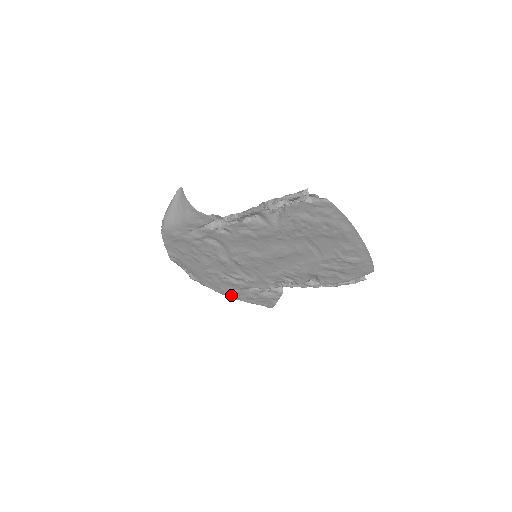
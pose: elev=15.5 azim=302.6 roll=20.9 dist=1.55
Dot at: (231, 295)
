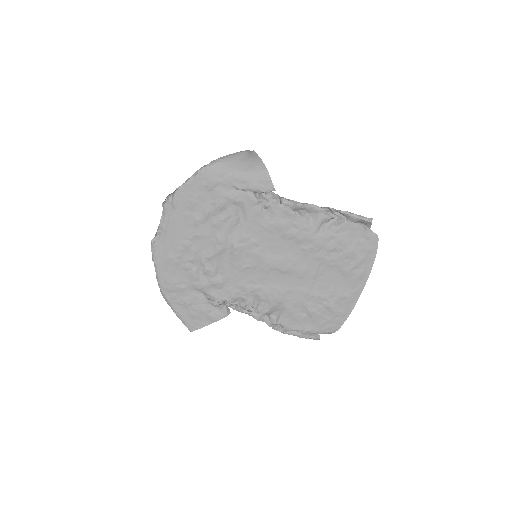
Dot at: (169, 289)
